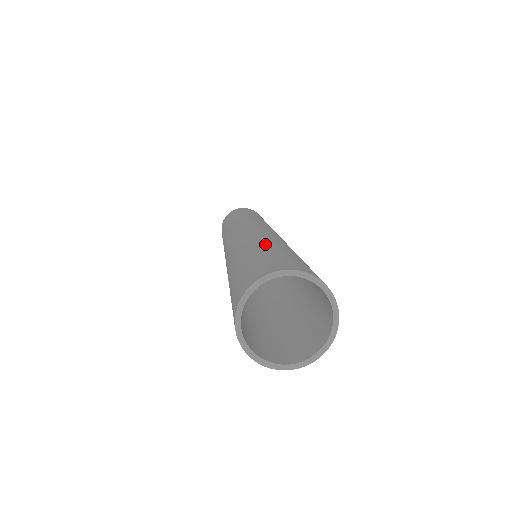
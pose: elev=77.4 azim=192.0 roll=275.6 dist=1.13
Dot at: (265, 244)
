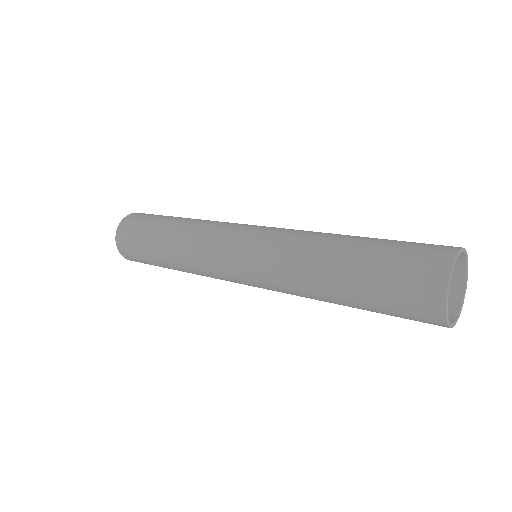
Dot at: occluded
